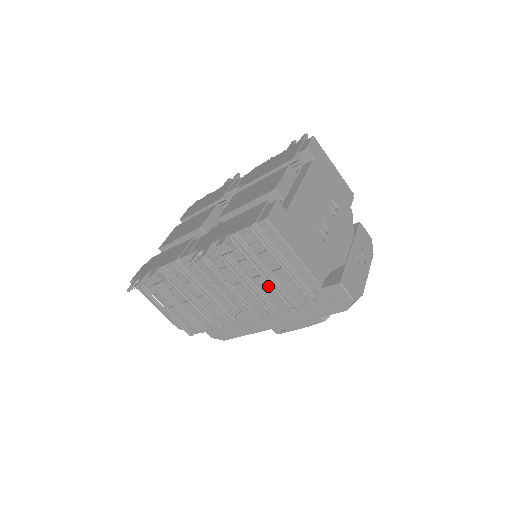
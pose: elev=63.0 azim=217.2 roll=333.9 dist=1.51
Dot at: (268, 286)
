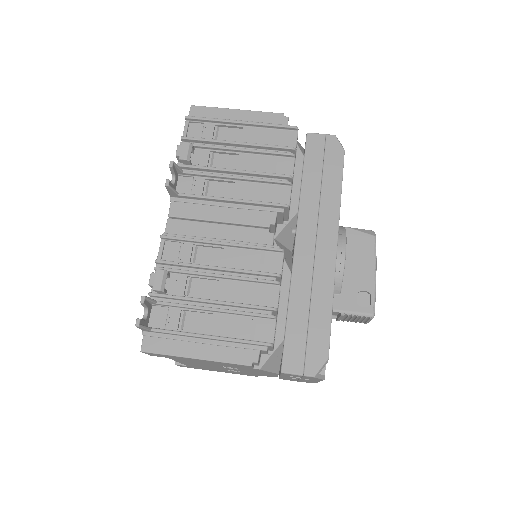
Dot at: (255, 159)
